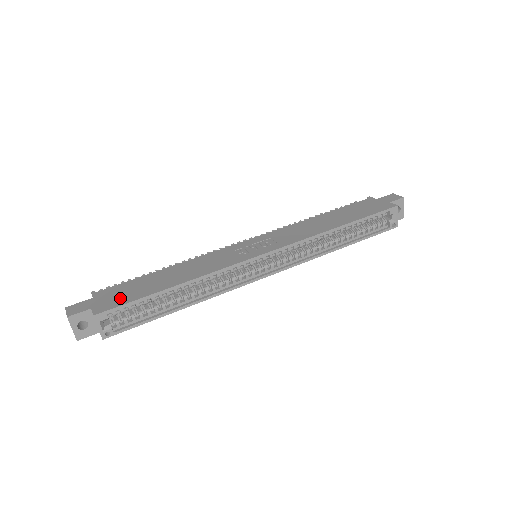
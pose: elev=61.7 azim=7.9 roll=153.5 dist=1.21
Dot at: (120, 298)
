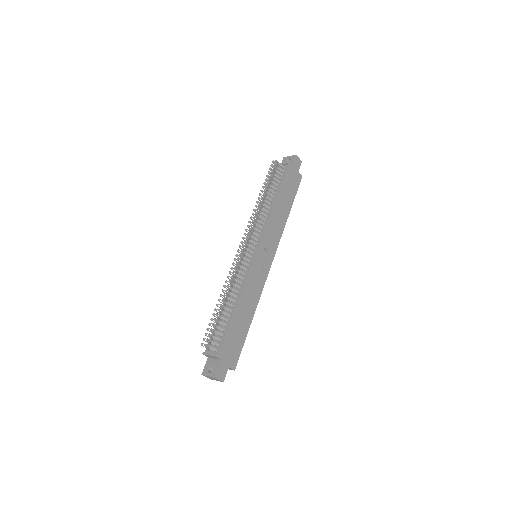
Dot at: (236, 349)
